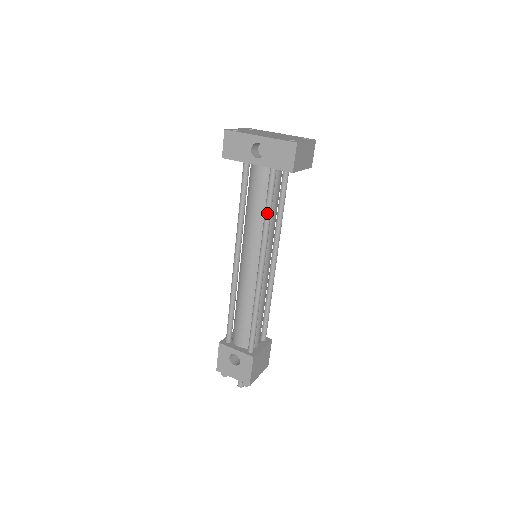
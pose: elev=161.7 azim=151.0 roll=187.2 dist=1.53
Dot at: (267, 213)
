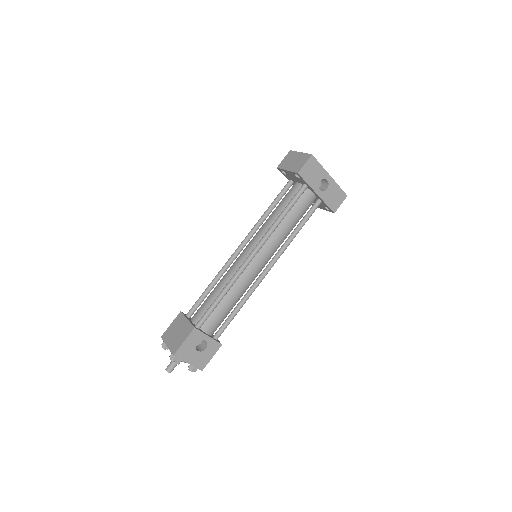
Dot at: (299, 230)
